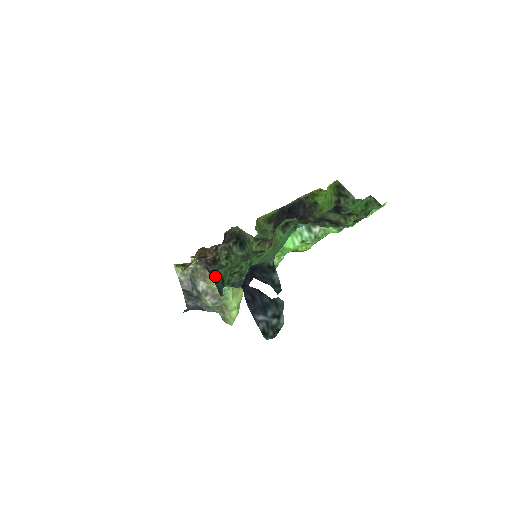
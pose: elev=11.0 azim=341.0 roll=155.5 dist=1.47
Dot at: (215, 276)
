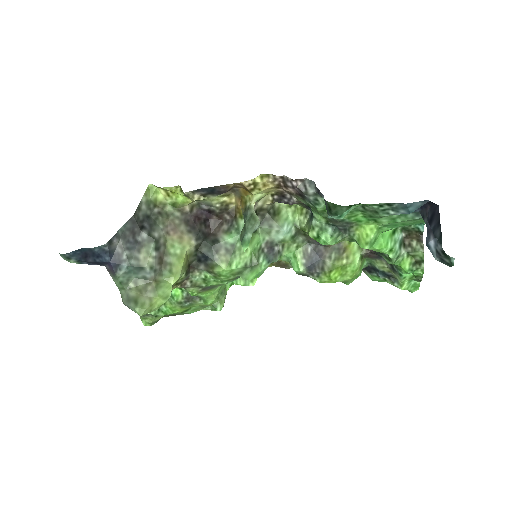
Dot at: occluded
